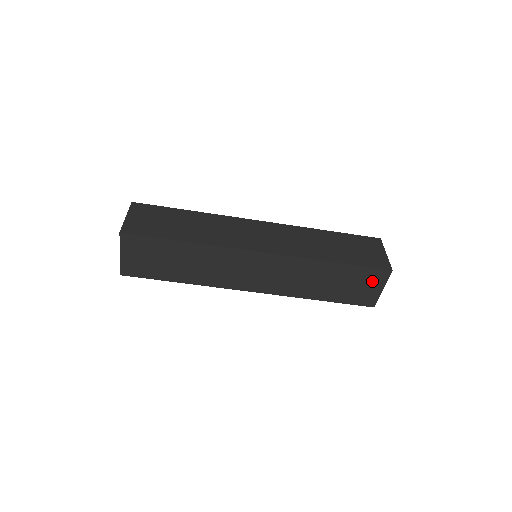
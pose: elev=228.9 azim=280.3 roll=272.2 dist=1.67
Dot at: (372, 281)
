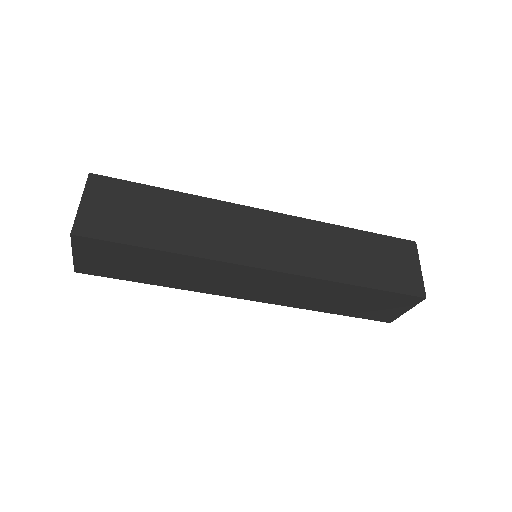
Dot at: (397, 304)
